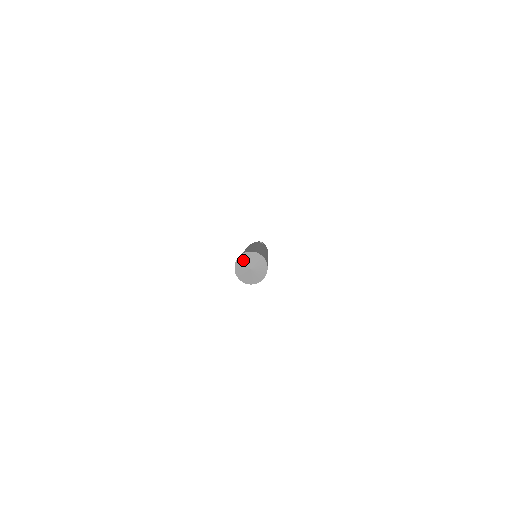
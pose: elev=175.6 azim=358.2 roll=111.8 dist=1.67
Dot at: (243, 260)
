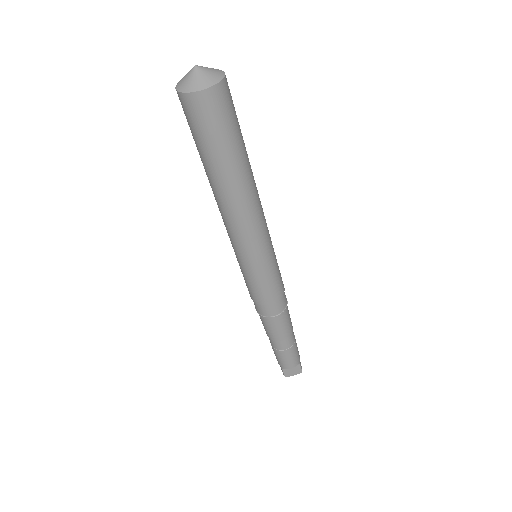
Dot at: occluded
